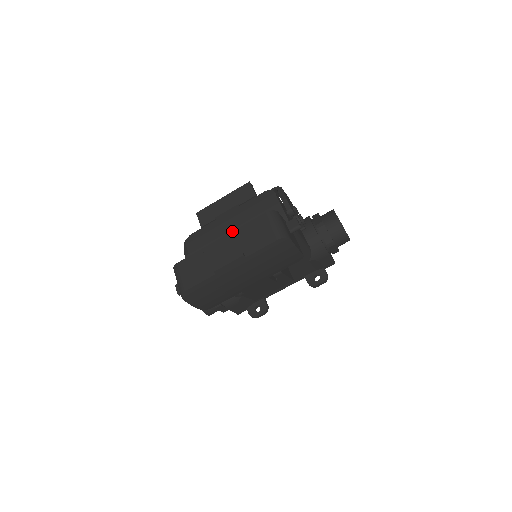
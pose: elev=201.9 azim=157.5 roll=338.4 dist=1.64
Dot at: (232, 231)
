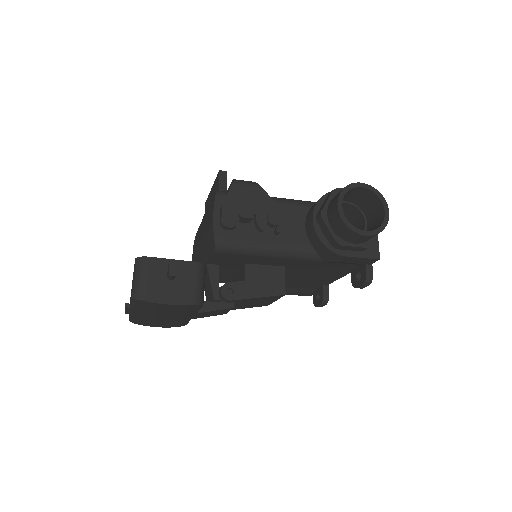
Dot at: occluded
